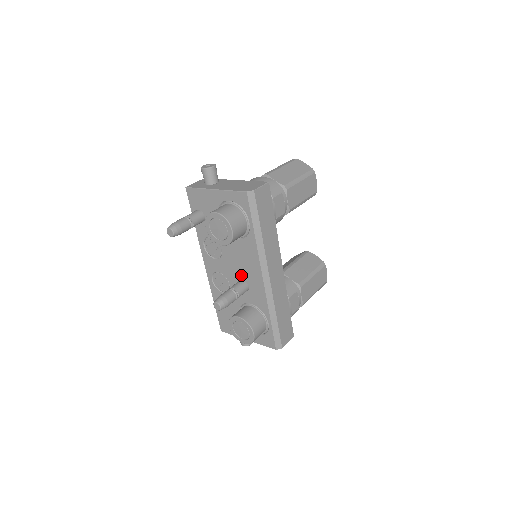
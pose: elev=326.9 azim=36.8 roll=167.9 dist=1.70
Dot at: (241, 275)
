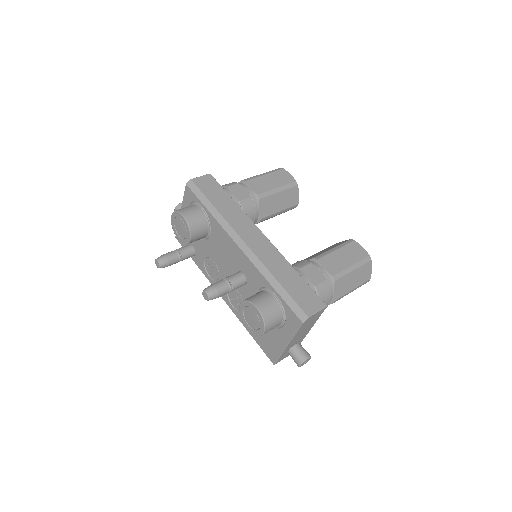
Dot at: (234, 268)
